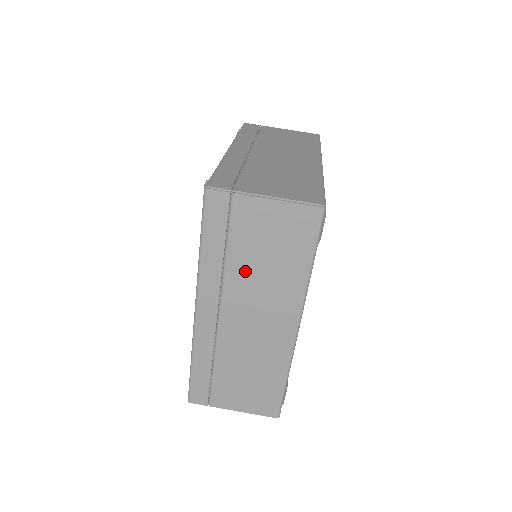
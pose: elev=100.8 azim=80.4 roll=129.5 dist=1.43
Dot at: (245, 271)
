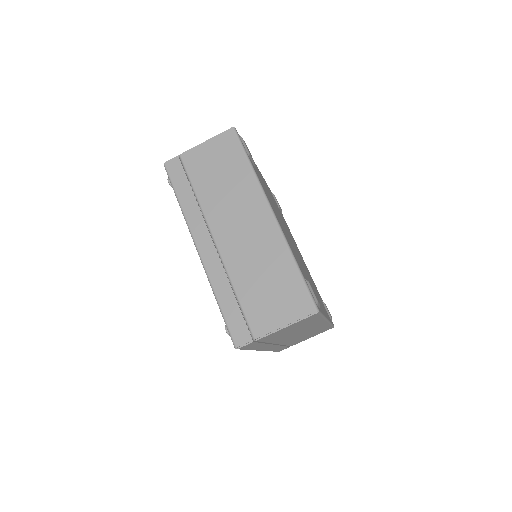
Dot at: (282, 337)
